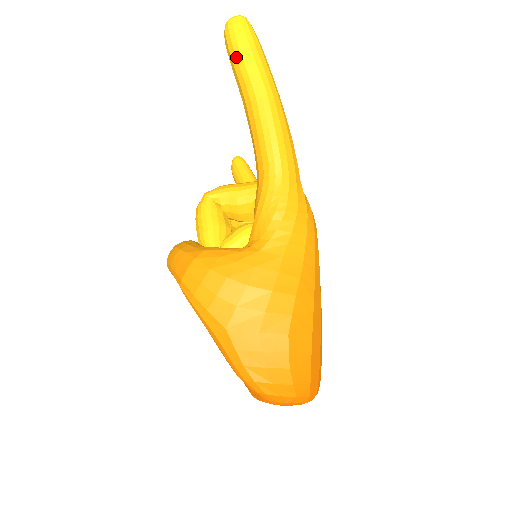
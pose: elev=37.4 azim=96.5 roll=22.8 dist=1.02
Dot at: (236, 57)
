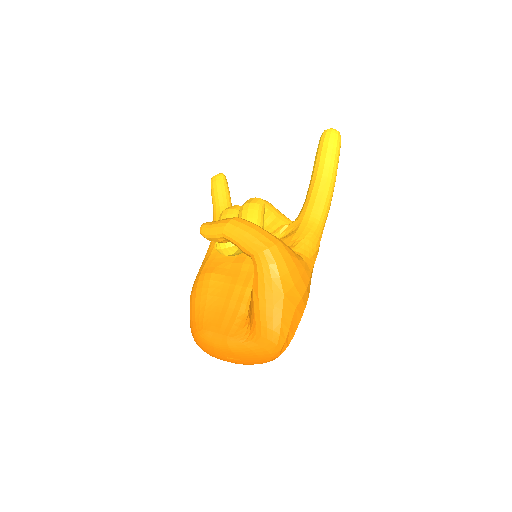
Dot at: (332, 151)
